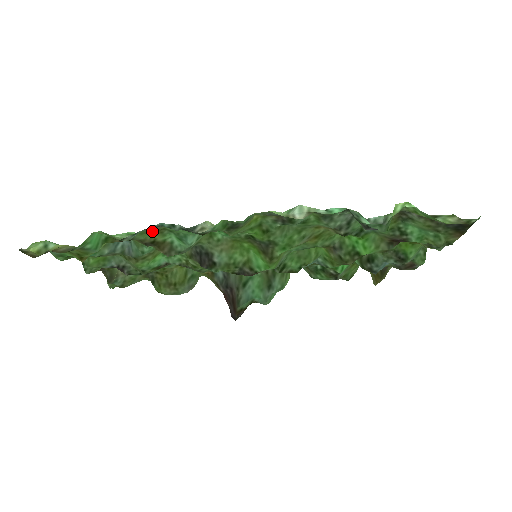
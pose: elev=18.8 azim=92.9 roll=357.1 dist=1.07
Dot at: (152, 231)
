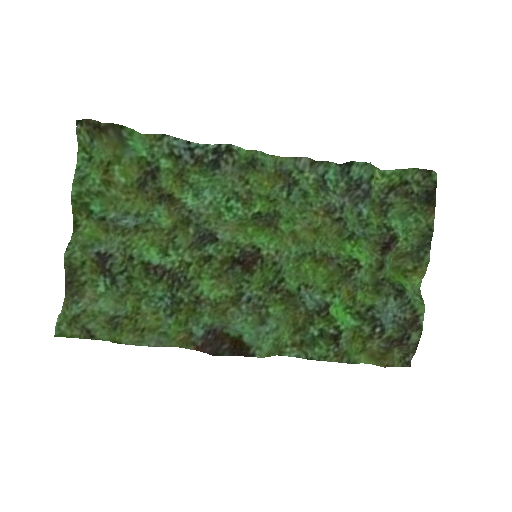
Dot at: (178, 173)
